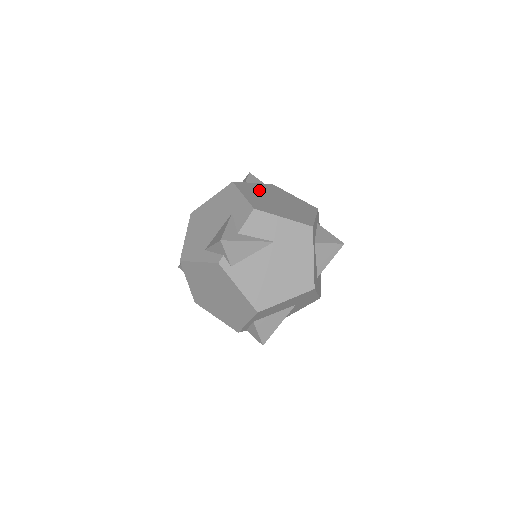
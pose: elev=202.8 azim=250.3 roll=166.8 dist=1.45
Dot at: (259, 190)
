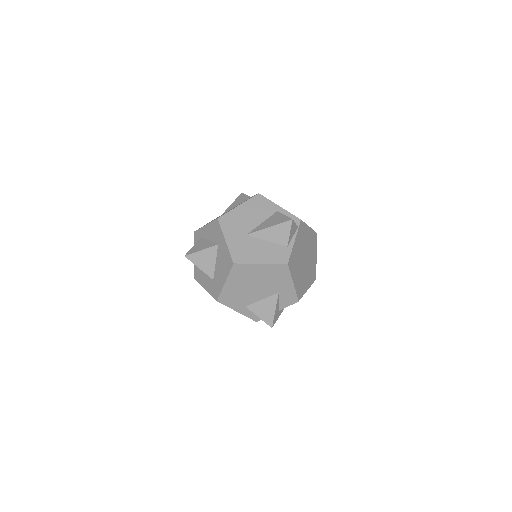
Dot at: (298, 255)
